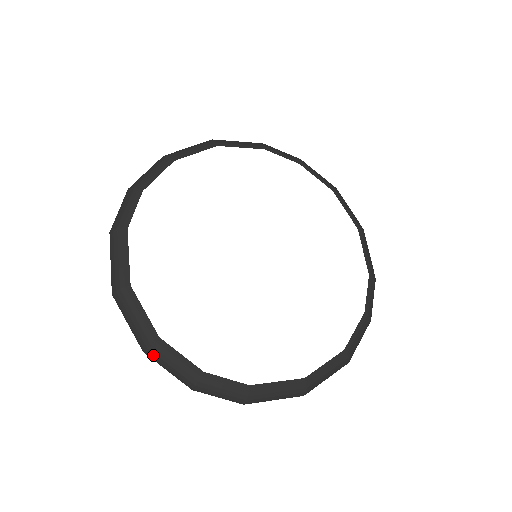
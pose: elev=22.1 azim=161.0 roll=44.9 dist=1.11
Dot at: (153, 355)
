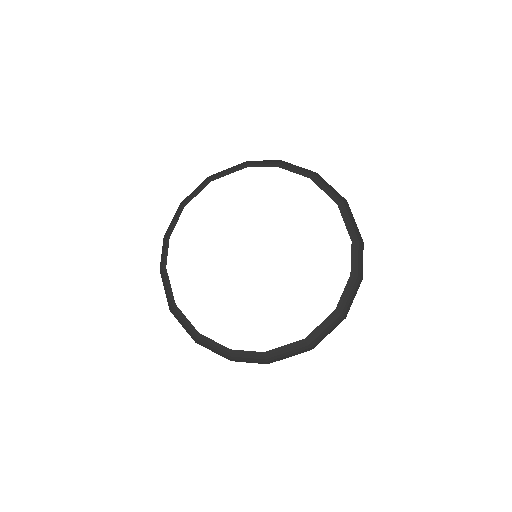
Dot at: (201, 345)
